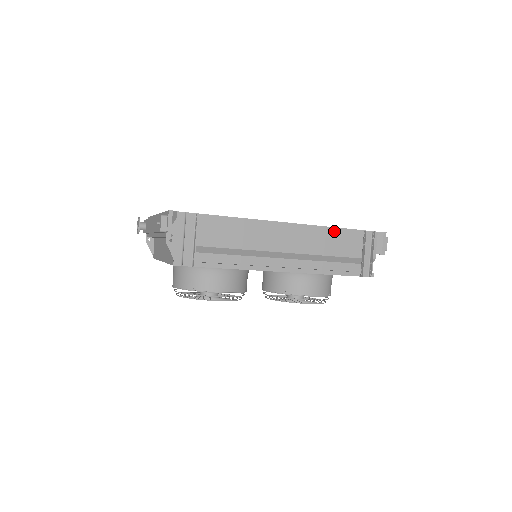
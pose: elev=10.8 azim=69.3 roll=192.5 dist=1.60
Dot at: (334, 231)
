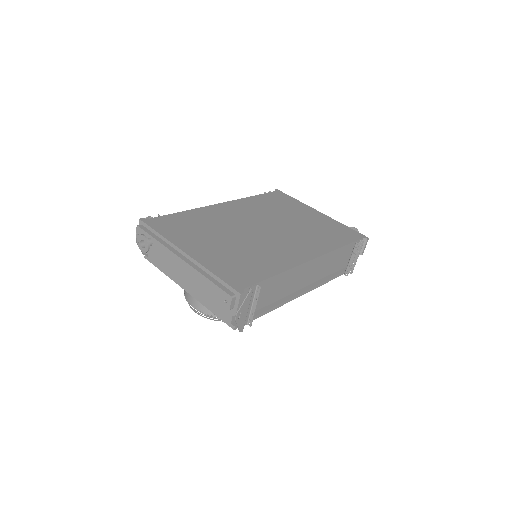
Dot at: (339, 250)
